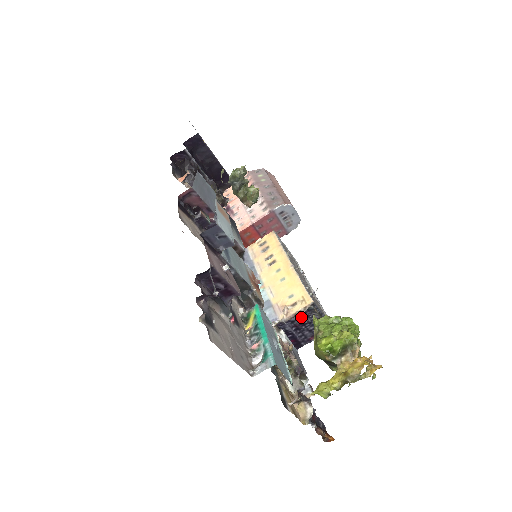
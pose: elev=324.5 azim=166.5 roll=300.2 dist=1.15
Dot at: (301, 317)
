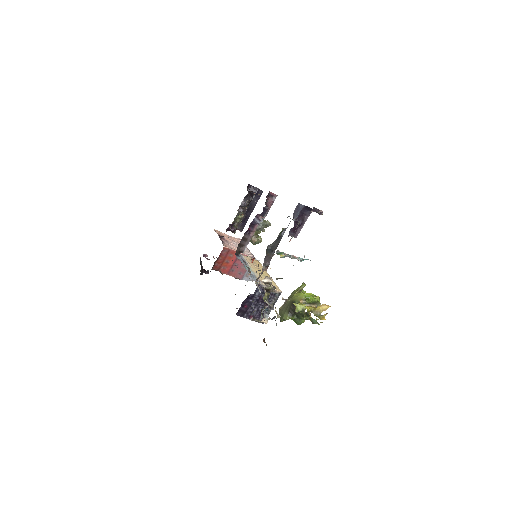
Dot at: occluded
